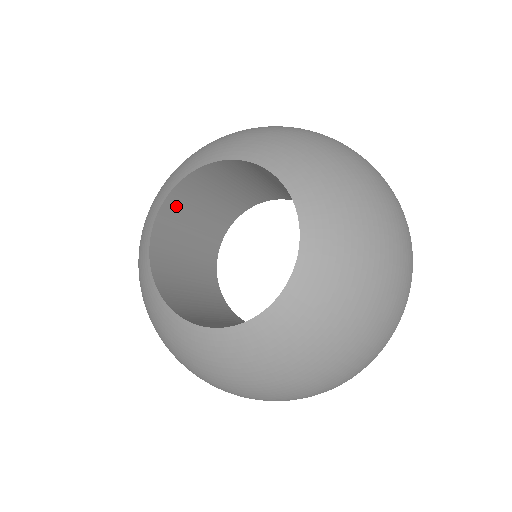
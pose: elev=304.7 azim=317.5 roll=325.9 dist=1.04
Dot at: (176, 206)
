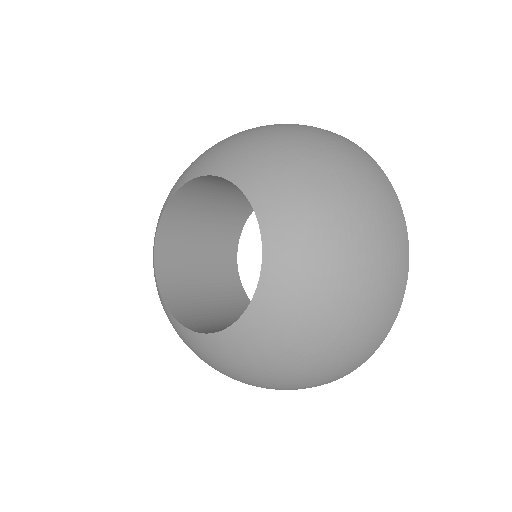
Dot at: (187, 199)
